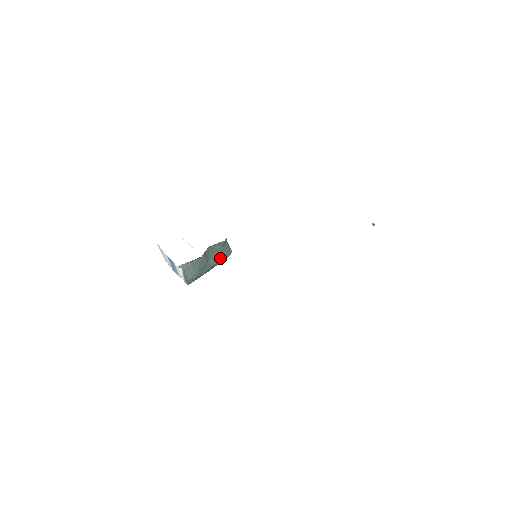
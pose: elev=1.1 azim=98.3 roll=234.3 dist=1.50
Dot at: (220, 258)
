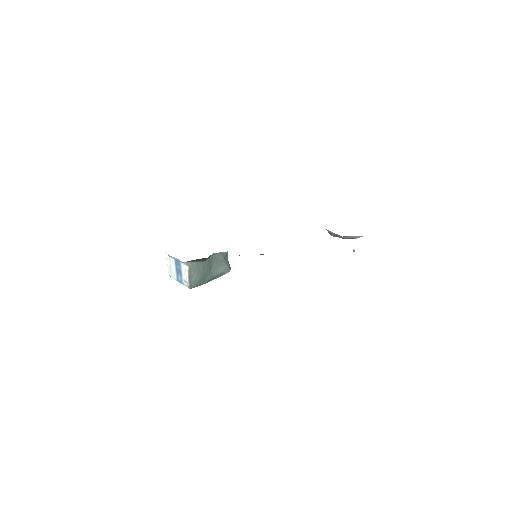
Dot at: (221, 271)
